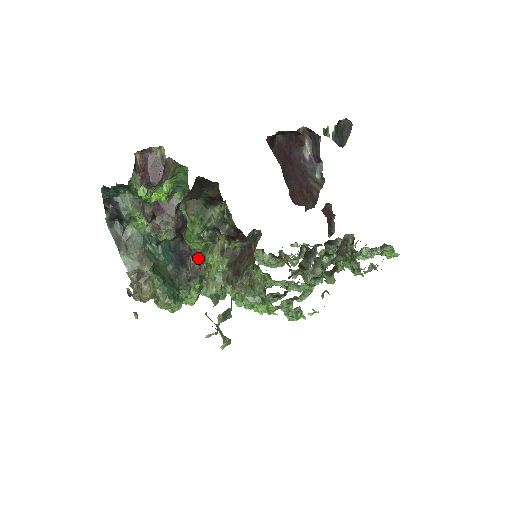
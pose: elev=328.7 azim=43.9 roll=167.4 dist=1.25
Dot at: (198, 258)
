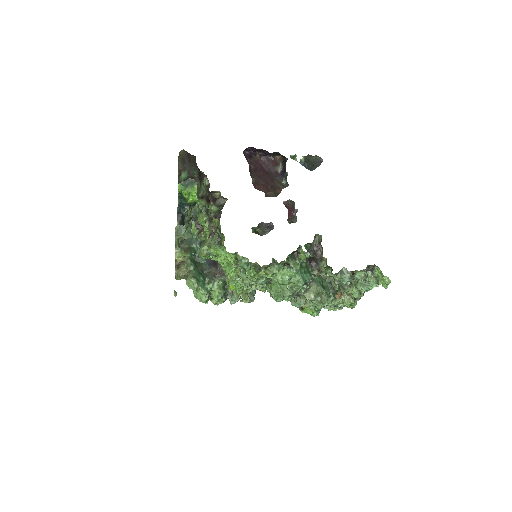
Dot at: (203, 233)
